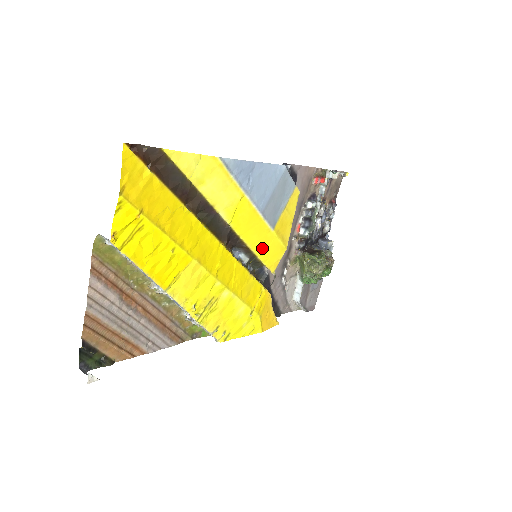
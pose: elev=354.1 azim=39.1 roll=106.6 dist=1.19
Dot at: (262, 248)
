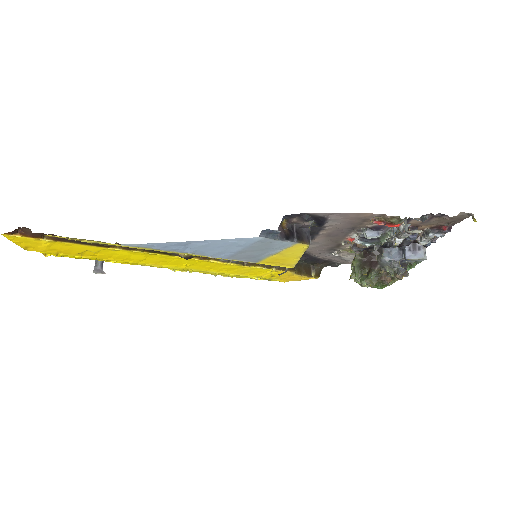
Dot at: occluded
